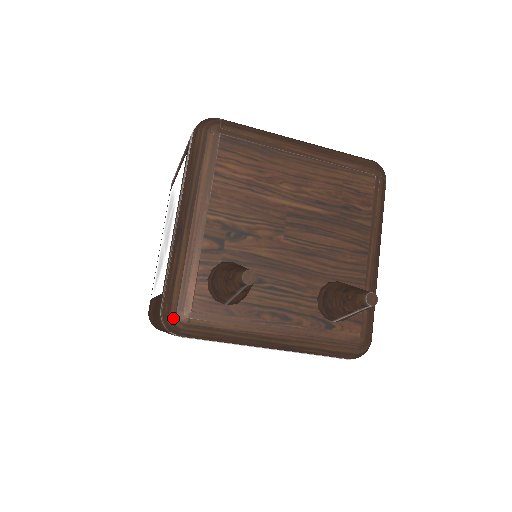
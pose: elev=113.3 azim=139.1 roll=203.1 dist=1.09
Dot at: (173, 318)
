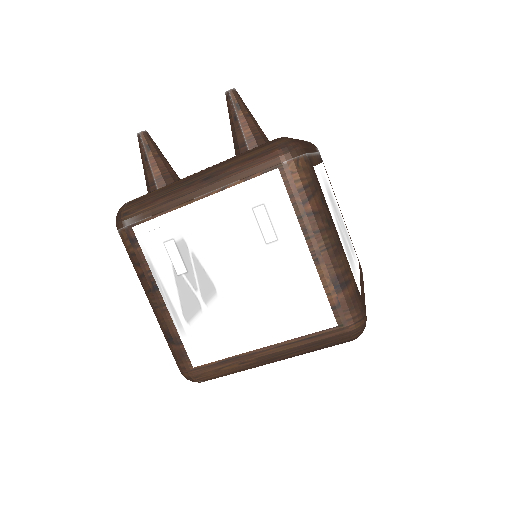
Dot at: (118, 212)
